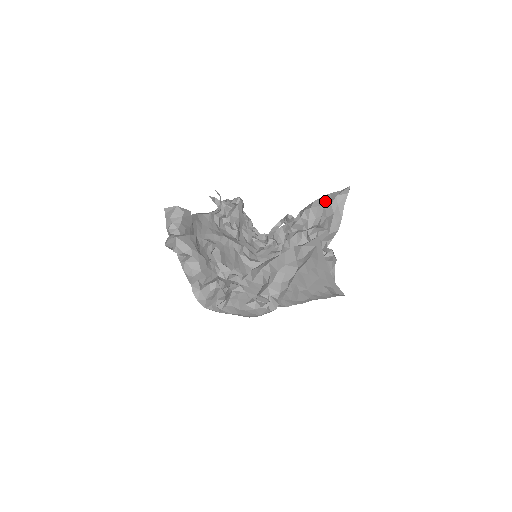
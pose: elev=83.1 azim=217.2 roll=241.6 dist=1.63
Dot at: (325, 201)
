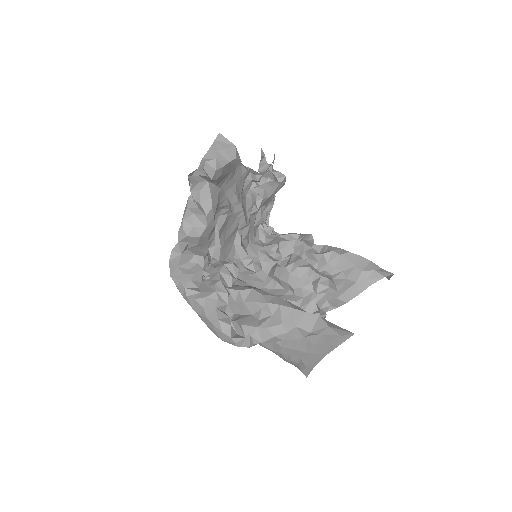
Dot at: (359, 263)
